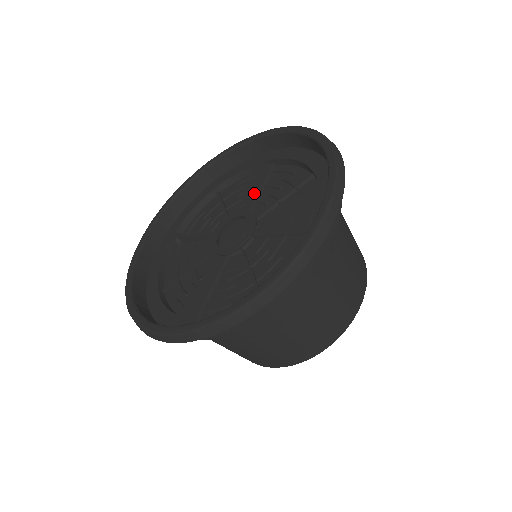
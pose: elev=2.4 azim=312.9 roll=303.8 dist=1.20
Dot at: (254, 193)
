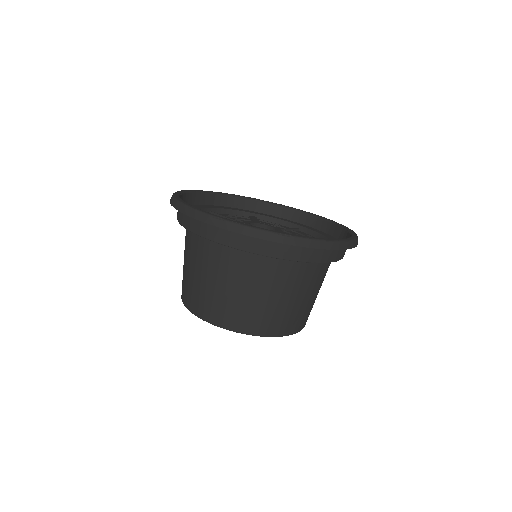
Dot at: (256, 221)
